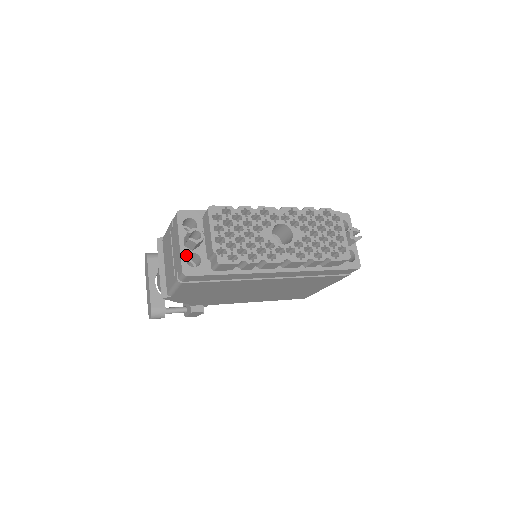
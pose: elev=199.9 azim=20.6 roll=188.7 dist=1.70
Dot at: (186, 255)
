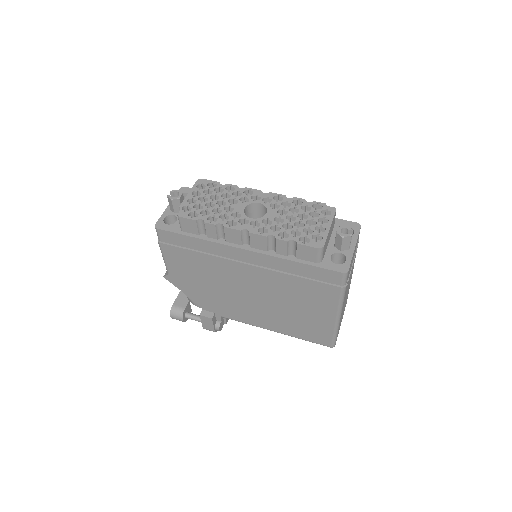
Dot at: (167, 215)
